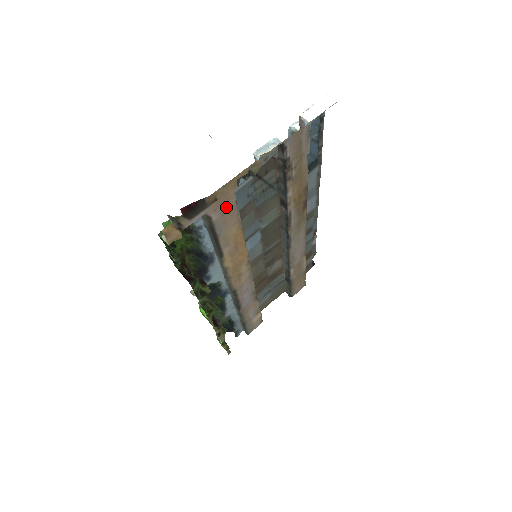
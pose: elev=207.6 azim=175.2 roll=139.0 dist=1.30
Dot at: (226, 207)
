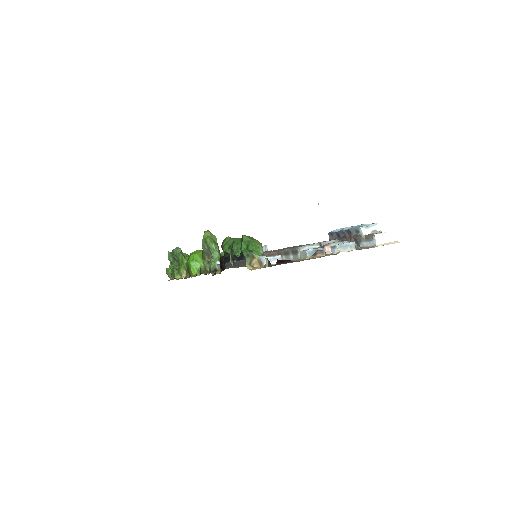
Dot at: occluded
